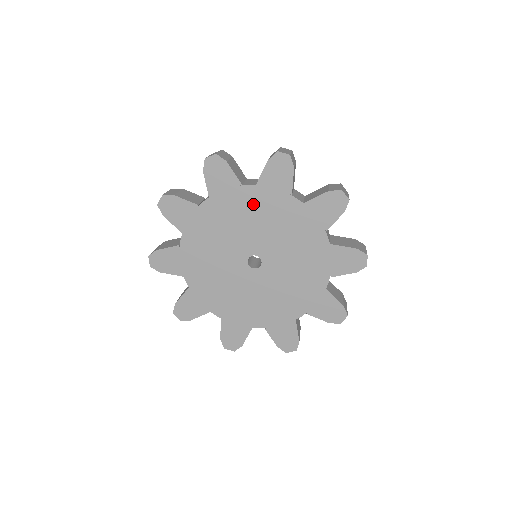
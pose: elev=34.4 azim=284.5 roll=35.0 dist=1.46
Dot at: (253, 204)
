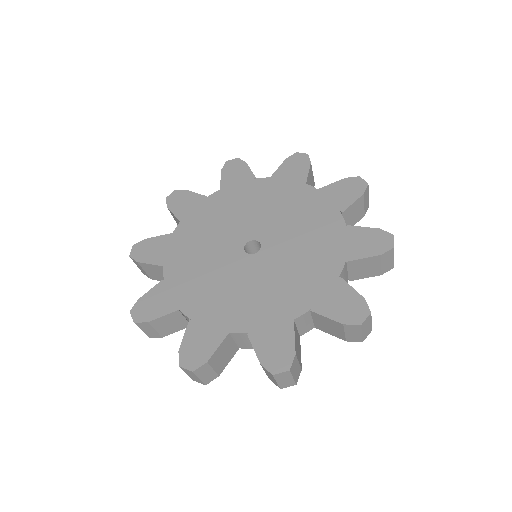
Dot at: (264, 193)
